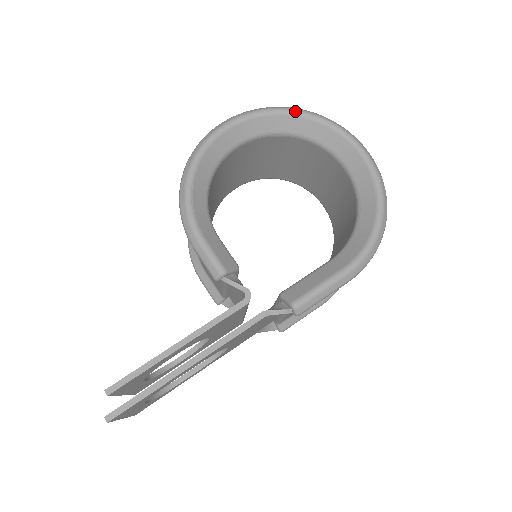
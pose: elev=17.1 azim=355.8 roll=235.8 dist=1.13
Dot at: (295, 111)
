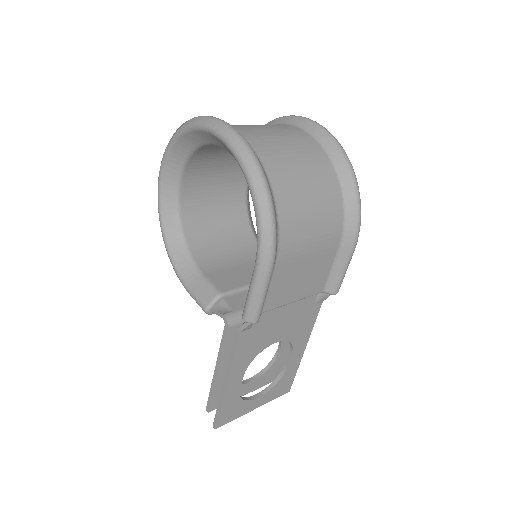
Dot at: (174, 137)
